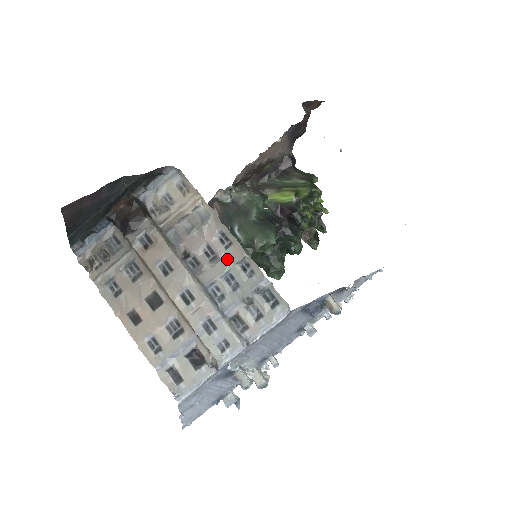
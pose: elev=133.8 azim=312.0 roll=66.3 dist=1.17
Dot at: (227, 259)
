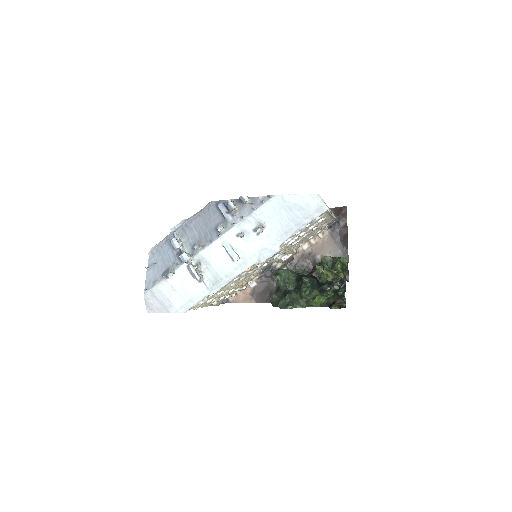
Dot at: occluded
